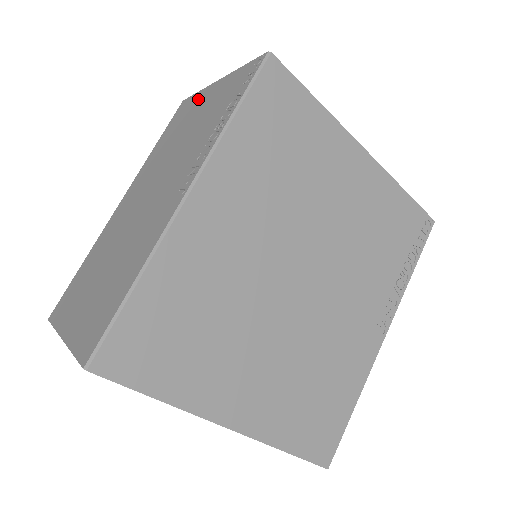
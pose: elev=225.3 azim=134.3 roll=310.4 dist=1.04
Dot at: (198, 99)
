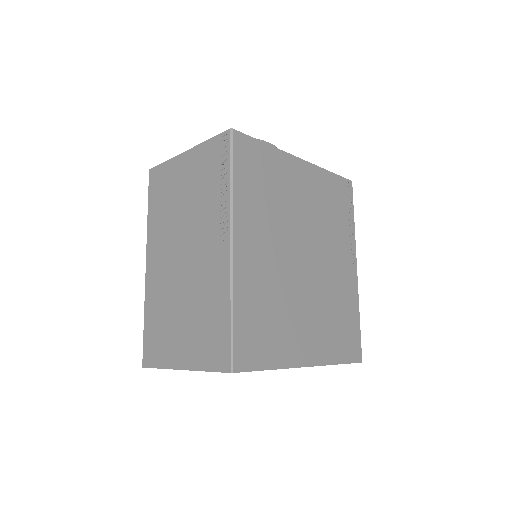
Dot at: (172, 168)
